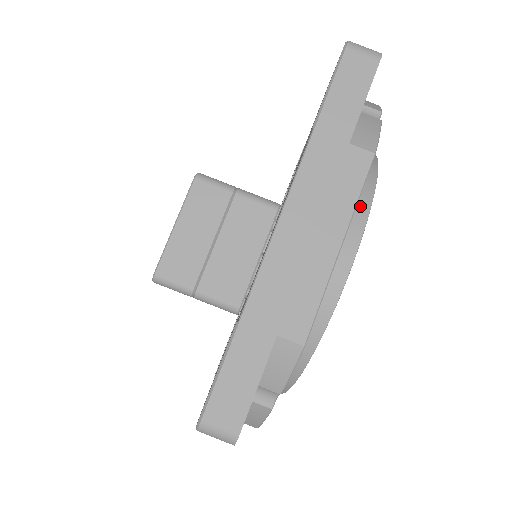
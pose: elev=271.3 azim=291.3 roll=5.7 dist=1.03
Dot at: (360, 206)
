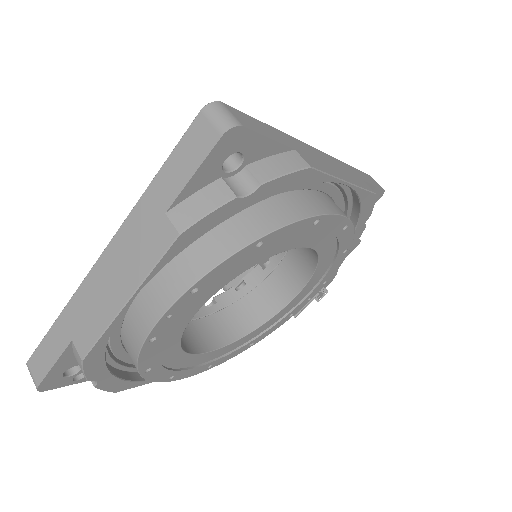
Dot at: (193, 272)
